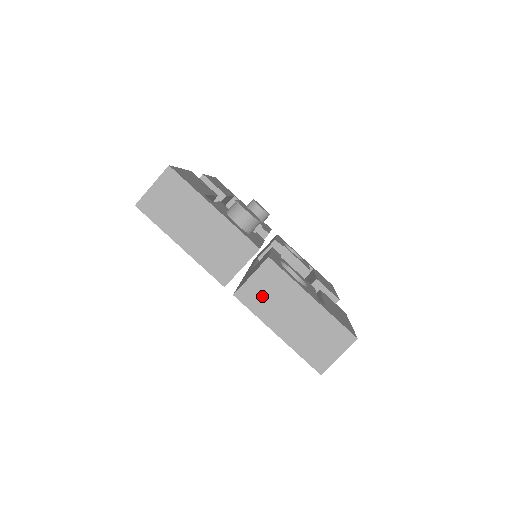
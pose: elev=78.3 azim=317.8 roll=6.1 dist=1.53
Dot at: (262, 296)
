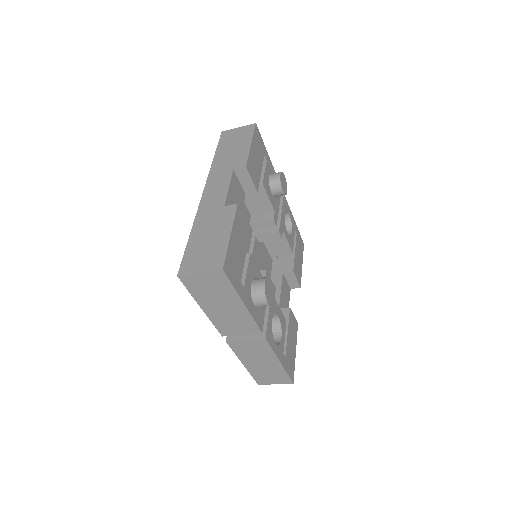
Dot at: (246, 349)
